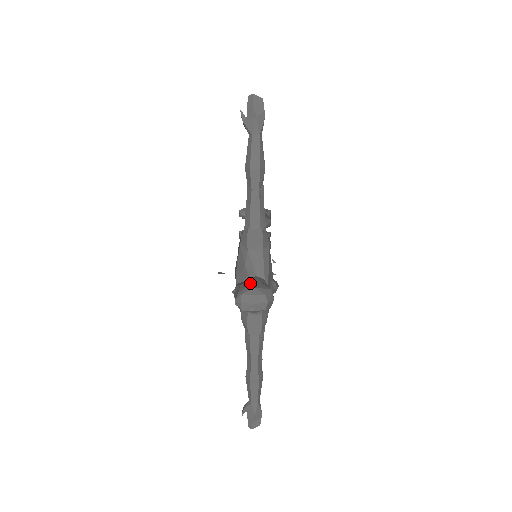
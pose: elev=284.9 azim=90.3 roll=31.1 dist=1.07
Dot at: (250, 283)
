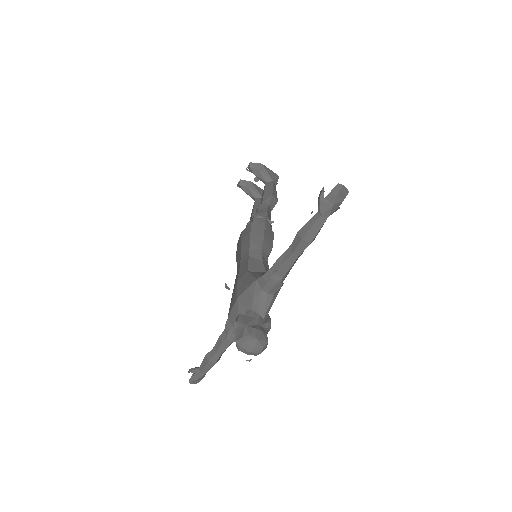
Dot at: (254, 330)
